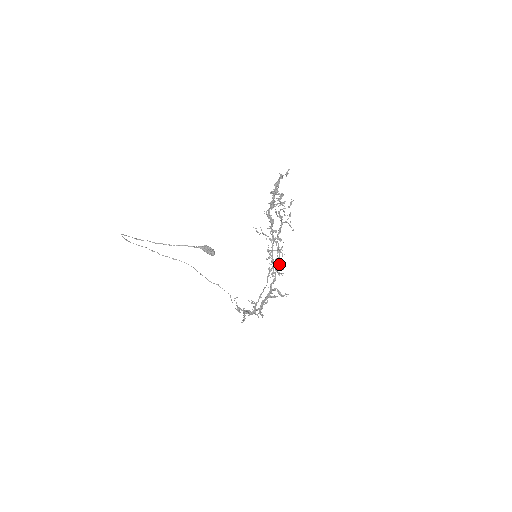
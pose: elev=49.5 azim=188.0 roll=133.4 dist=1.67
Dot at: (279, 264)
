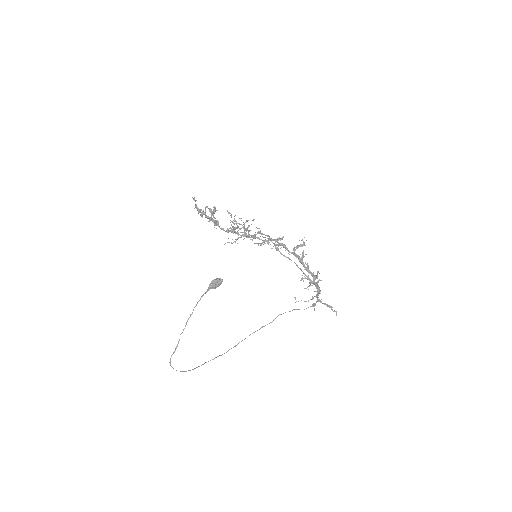
Dot at: occluded
